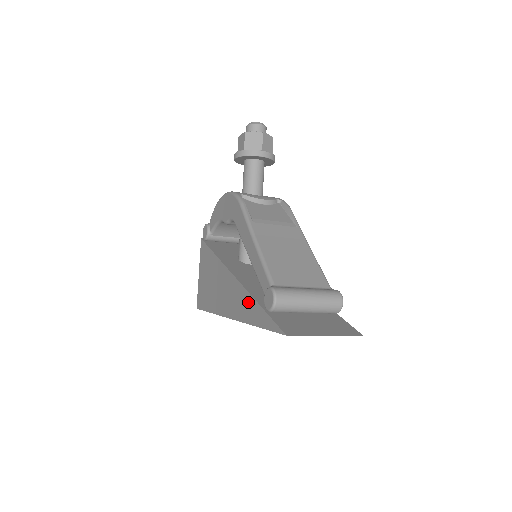
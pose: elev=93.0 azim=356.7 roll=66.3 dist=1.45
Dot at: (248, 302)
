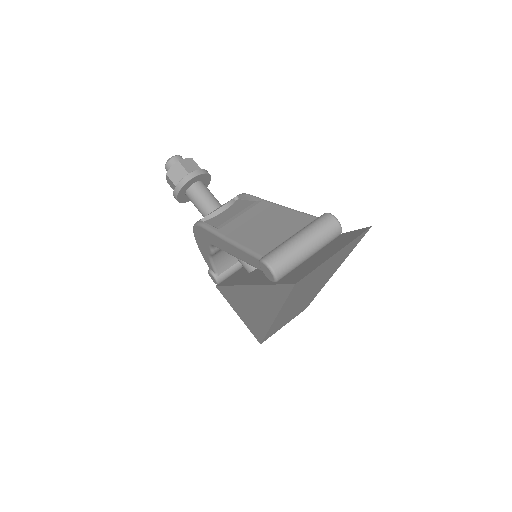
Dot at: (264, 293)
